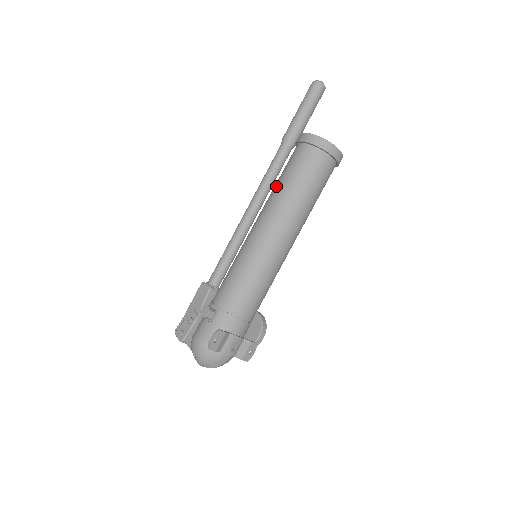
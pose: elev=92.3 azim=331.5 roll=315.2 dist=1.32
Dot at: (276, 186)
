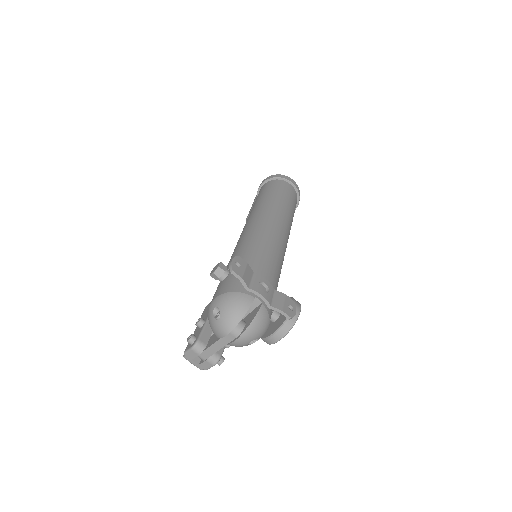
Dot at: occluded
